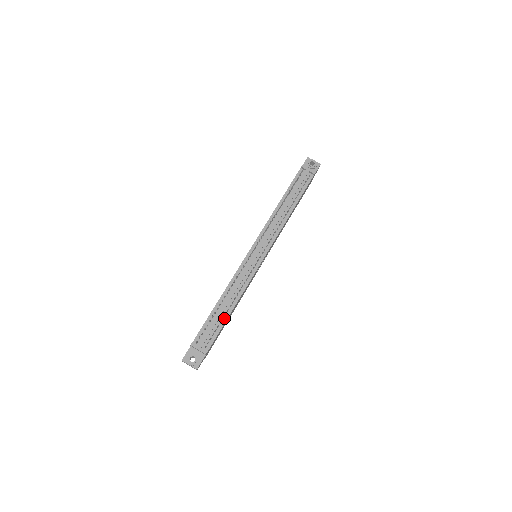
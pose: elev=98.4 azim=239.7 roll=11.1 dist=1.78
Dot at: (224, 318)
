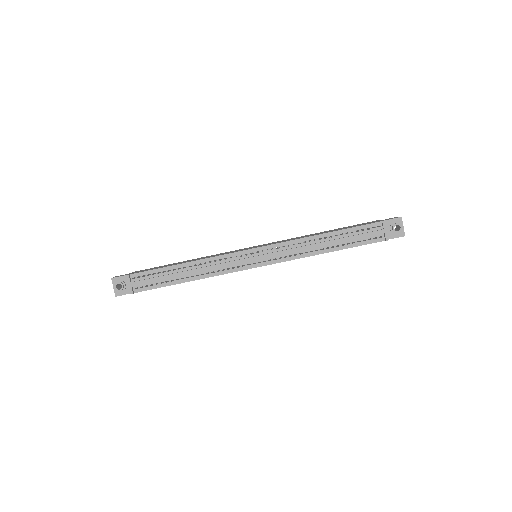
Dot at: (173, 281)
